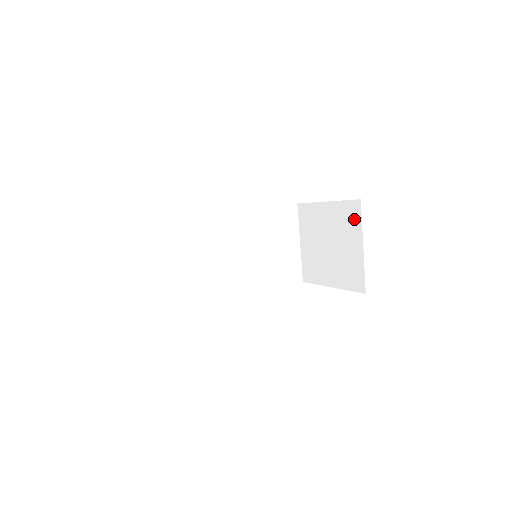
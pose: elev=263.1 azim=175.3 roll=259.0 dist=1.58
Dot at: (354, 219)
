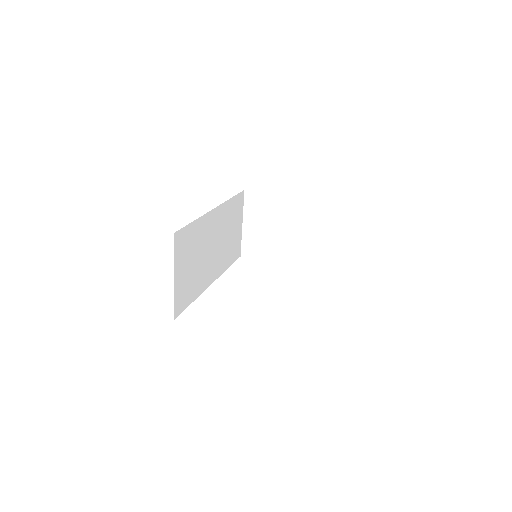
Dot at: (315, 216)
